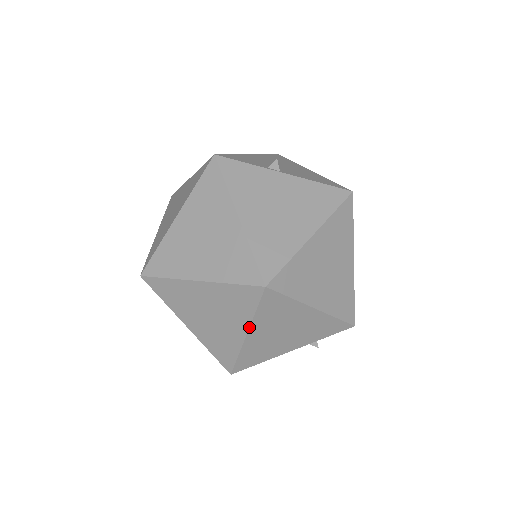
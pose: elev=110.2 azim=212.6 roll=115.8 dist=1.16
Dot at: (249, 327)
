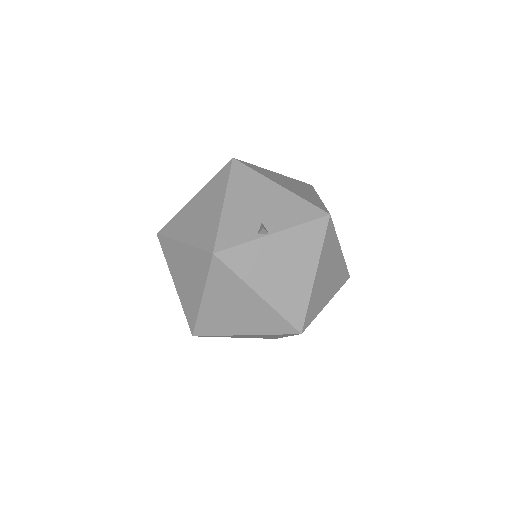
Dot at: occluded
